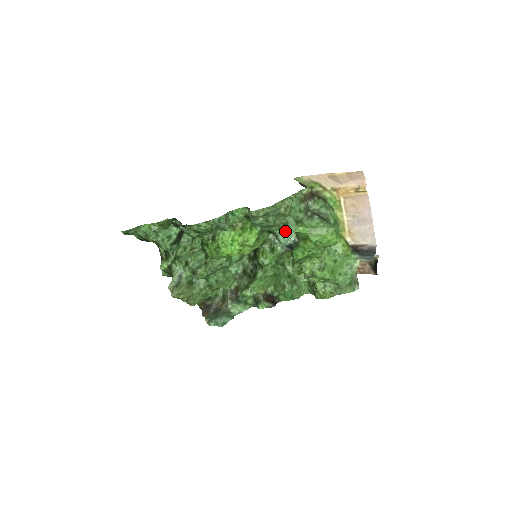
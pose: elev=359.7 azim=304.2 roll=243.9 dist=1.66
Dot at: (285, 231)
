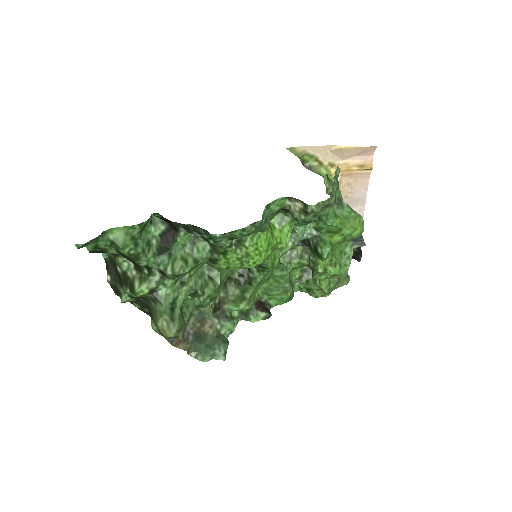
Dot at: occluded
